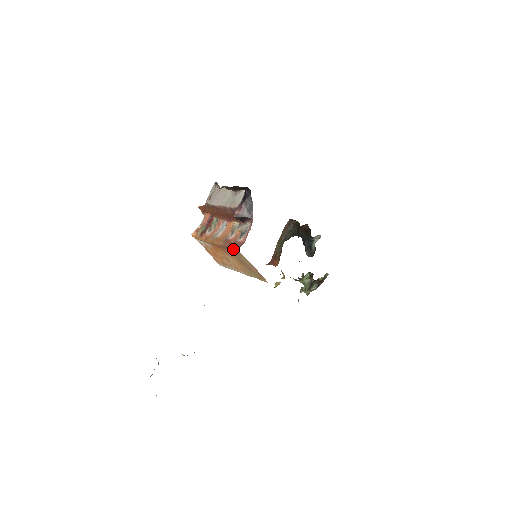
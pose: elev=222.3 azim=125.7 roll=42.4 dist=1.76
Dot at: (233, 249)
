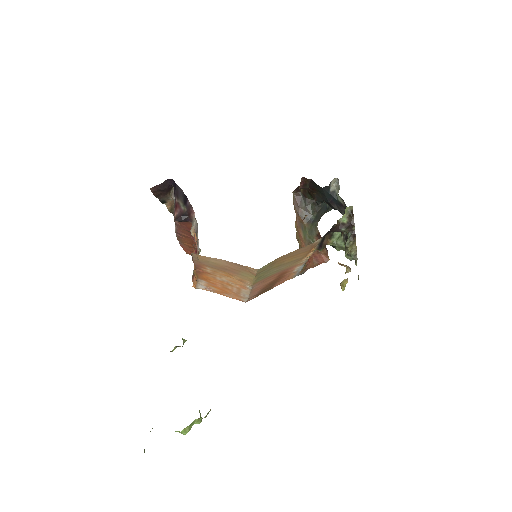
Dot at: (193, 258)
